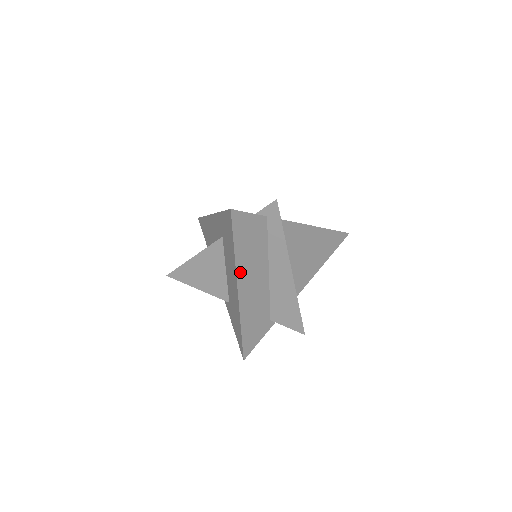
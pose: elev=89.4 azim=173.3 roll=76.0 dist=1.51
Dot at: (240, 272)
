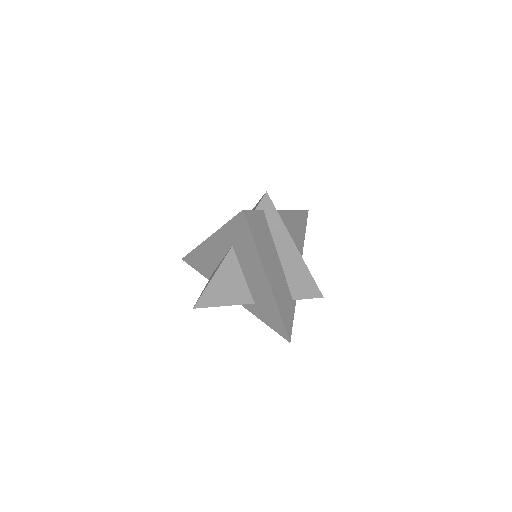
Dot at: (264, 263)
